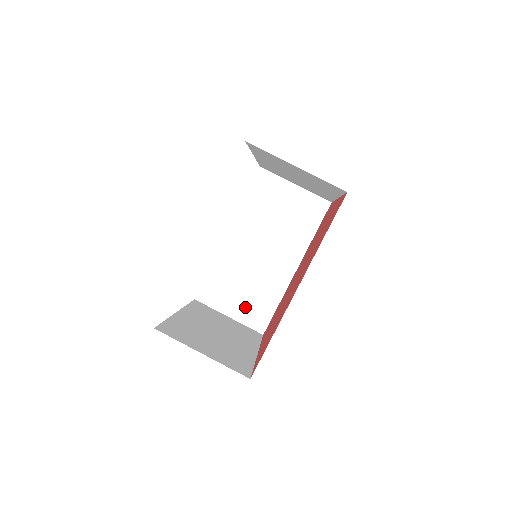
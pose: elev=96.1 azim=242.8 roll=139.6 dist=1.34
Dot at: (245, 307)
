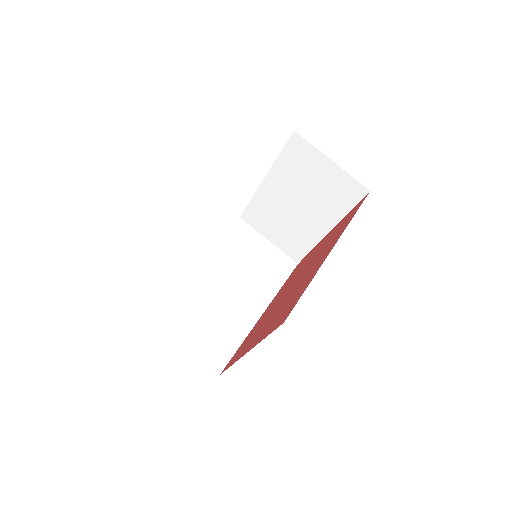
Dot at: (204, 339)
